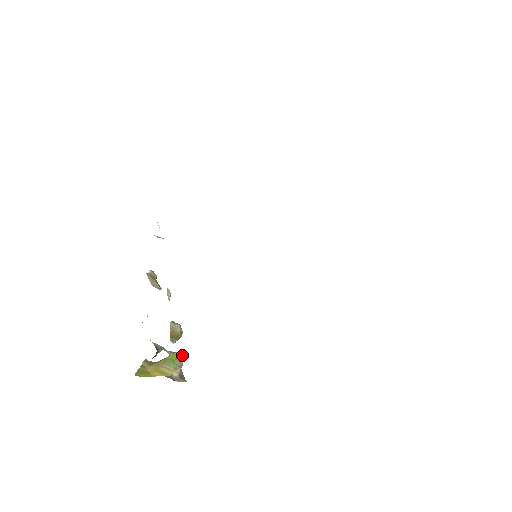
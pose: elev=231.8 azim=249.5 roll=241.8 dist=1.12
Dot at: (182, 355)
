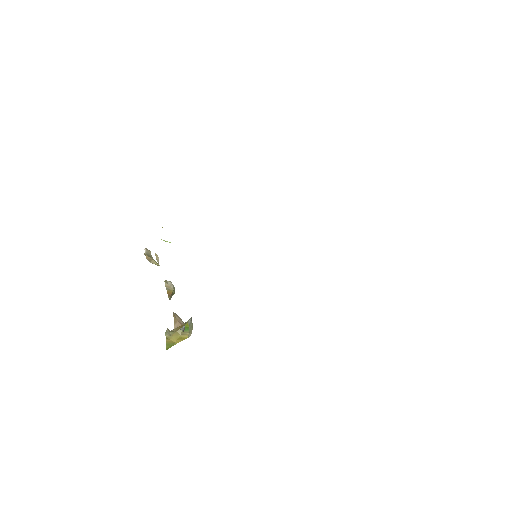
Dot at: (191, 320)
